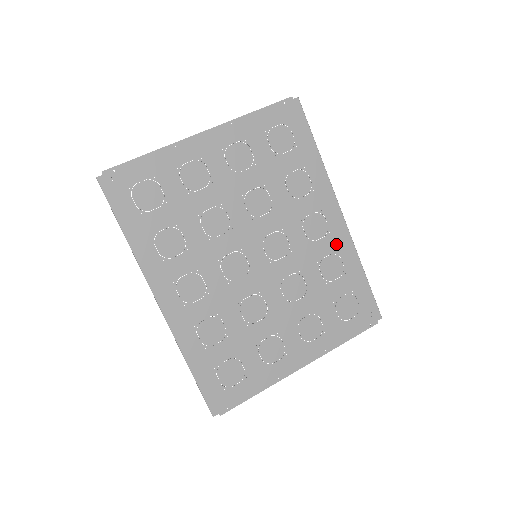
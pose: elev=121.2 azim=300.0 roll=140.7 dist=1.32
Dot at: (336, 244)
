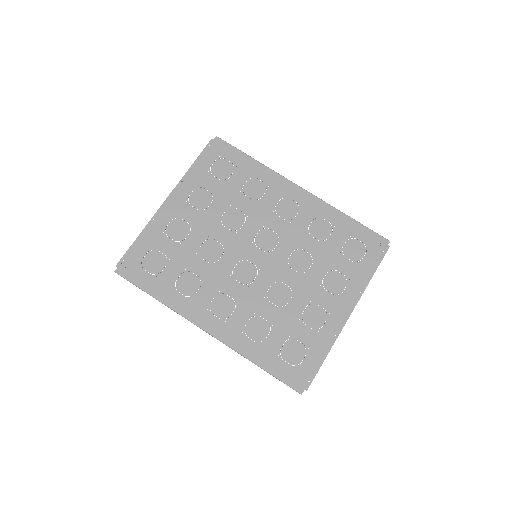
Dot at: (312, 211)
